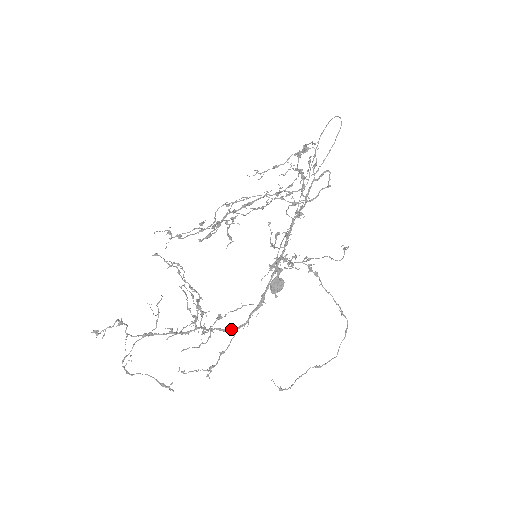
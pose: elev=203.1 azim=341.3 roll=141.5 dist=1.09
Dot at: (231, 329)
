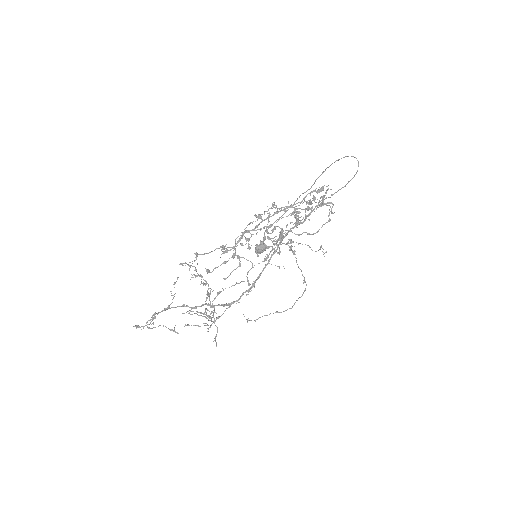
Dot at: (227, 304)
